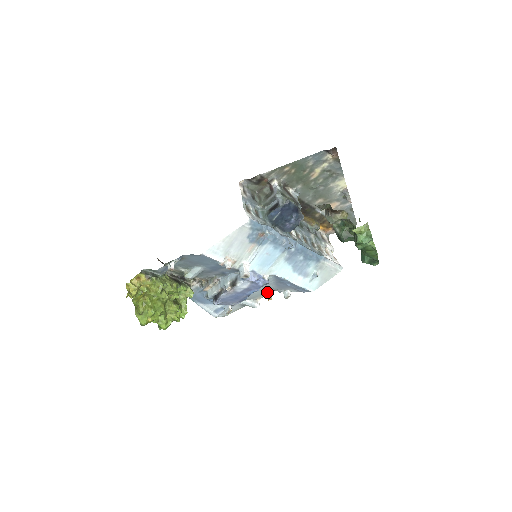
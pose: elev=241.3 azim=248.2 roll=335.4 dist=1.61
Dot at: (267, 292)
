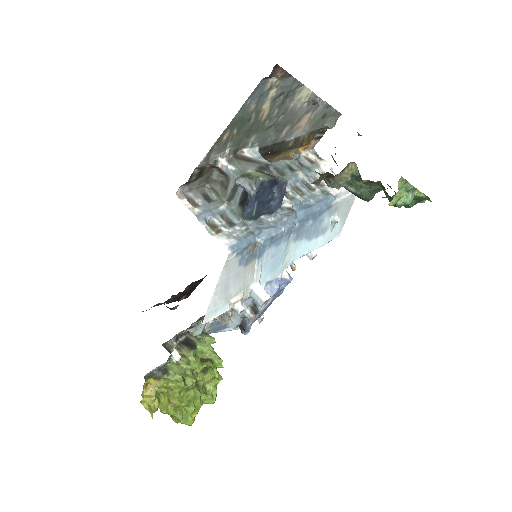
Dot at: occluded
